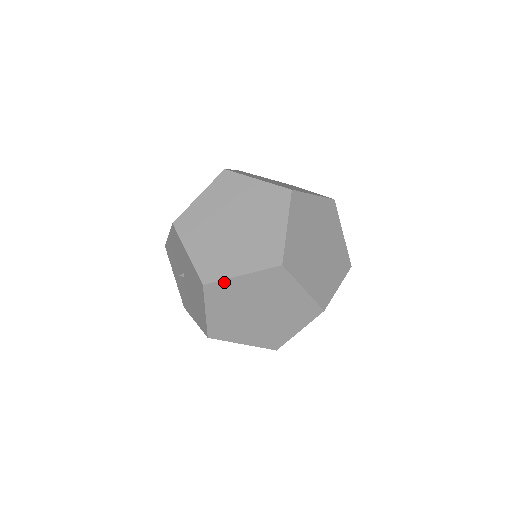
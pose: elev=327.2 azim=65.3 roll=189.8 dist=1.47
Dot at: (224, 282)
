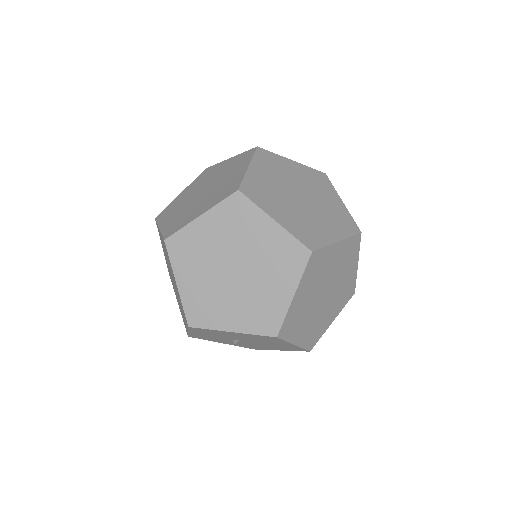
Dot at: (287, 316)
